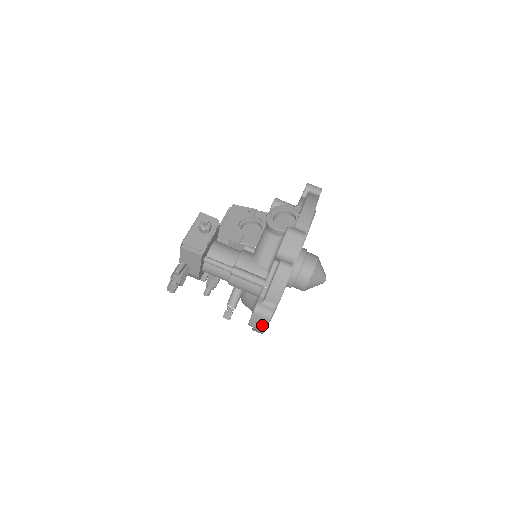
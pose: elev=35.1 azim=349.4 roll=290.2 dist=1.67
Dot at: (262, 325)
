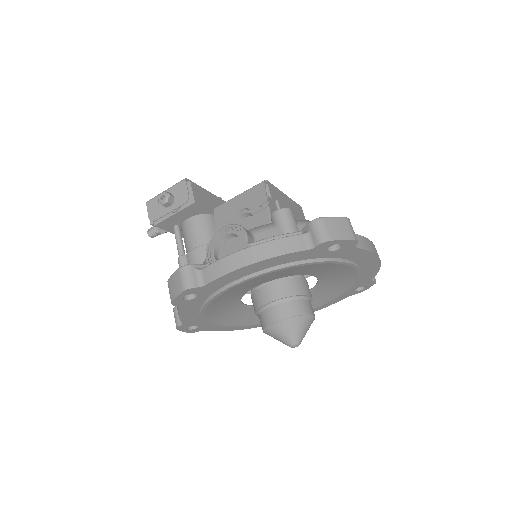
Dot at: occluded
